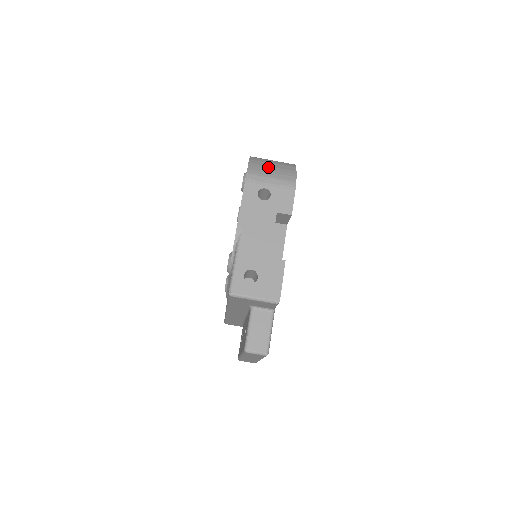
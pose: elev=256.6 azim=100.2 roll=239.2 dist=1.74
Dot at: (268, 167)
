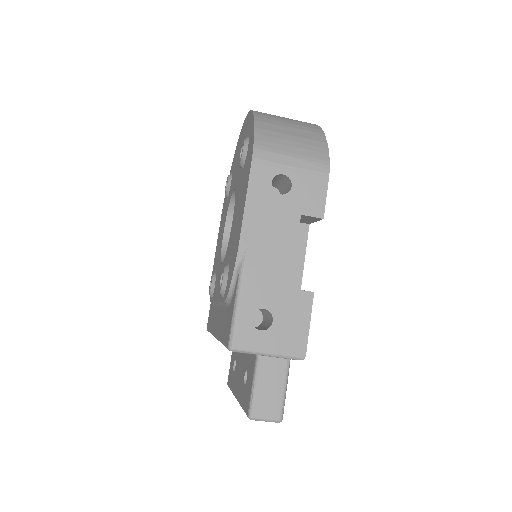
Dot at: (285, 135)
